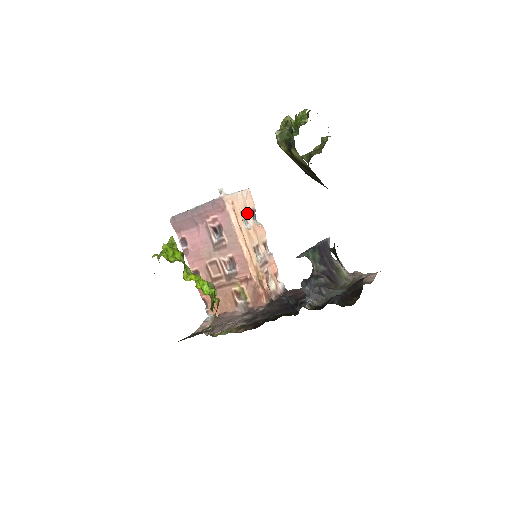
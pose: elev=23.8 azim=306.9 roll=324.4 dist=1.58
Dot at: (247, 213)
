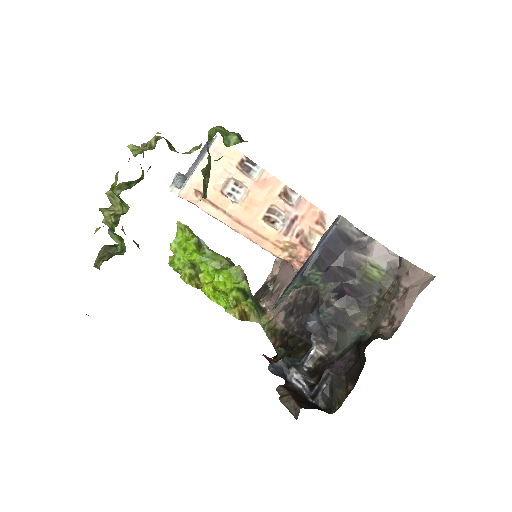
Dot at: (231, 178)
